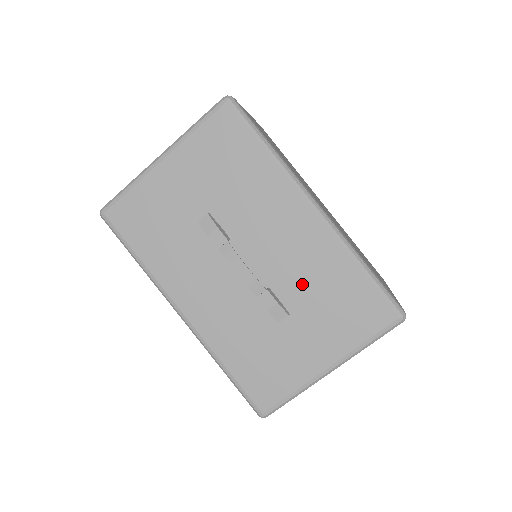
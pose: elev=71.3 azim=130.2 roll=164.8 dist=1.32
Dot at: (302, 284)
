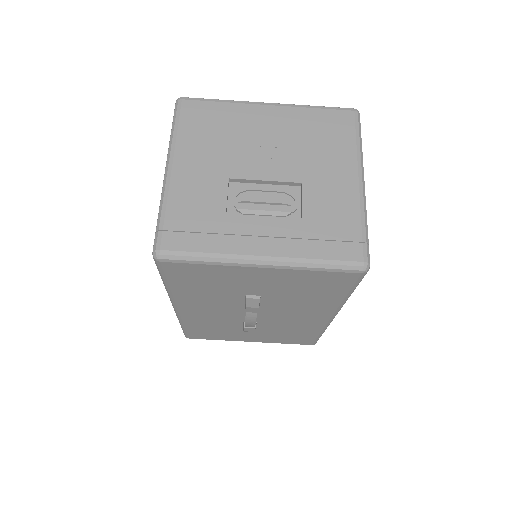
Dot at: (279, 327)
